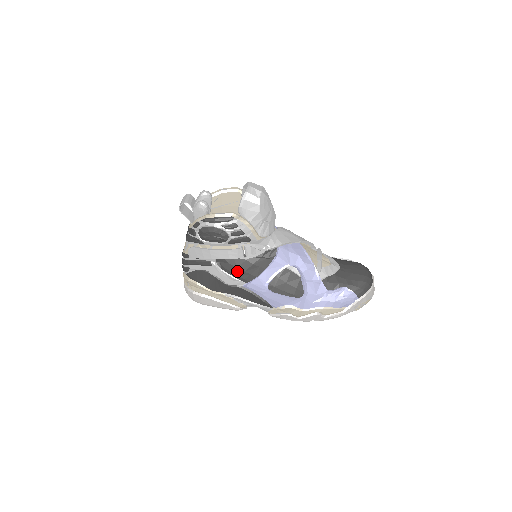
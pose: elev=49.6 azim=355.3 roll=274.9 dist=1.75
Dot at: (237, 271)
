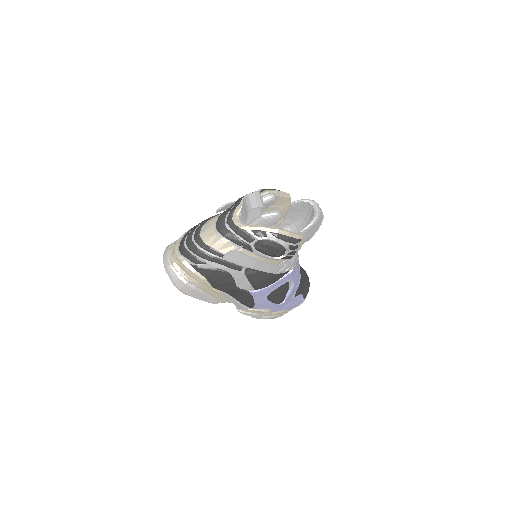
Dot at: (259, 280)
